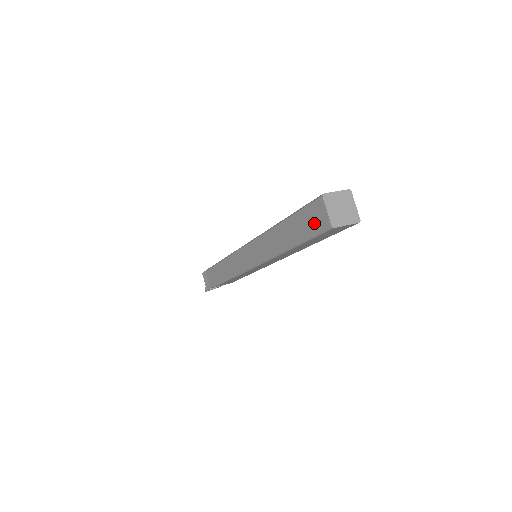
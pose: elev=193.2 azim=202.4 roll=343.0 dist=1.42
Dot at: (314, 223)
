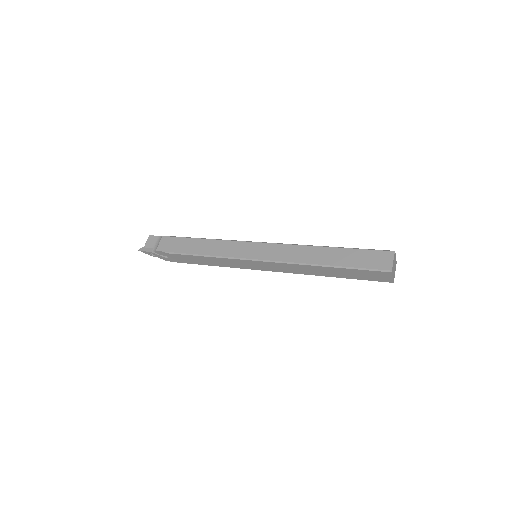
Dot at: (374, 262)
